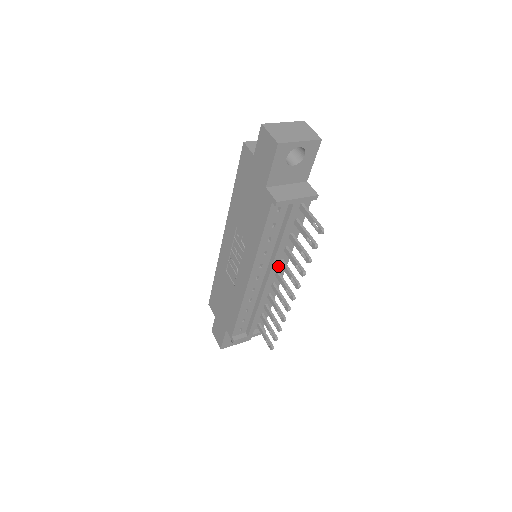
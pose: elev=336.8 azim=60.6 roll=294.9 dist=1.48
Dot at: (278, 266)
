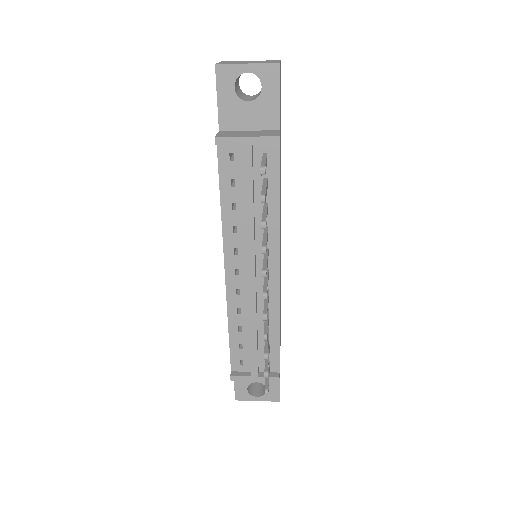
Dot at: occluded
